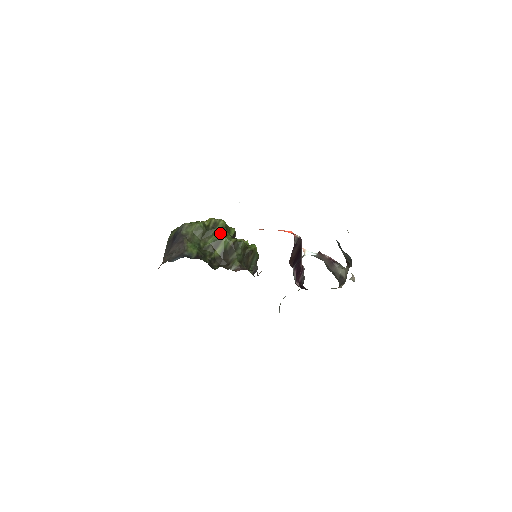
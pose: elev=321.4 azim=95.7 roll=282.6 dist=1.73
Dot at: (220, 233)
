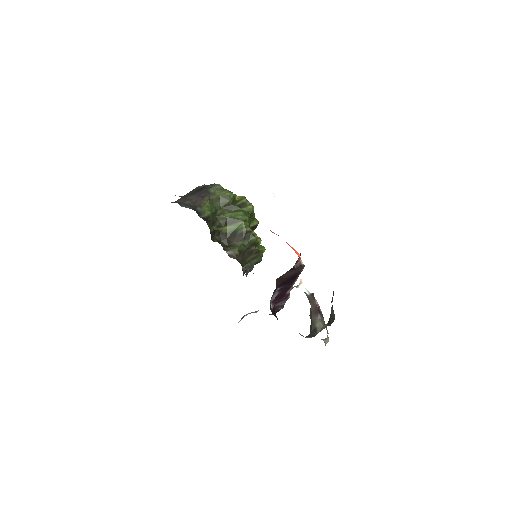
Dot at: (242, 215)
